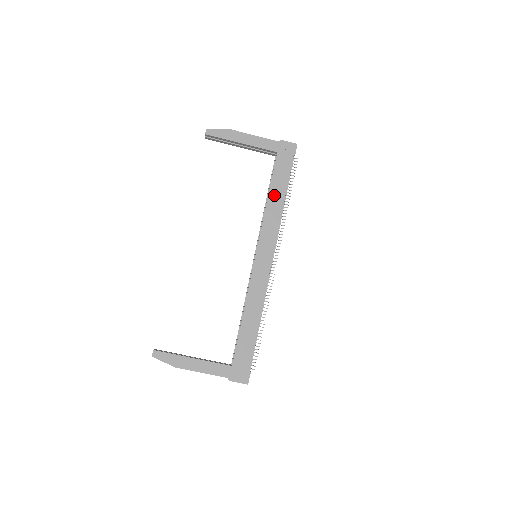
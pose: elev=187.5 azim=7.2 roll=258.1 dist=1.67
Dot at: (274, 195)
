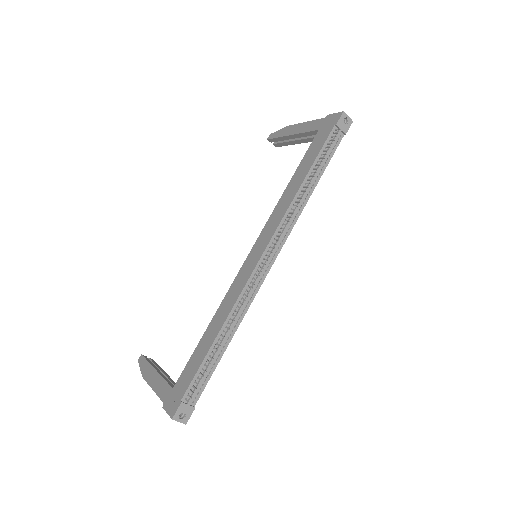
Dot at: (296, 178)
